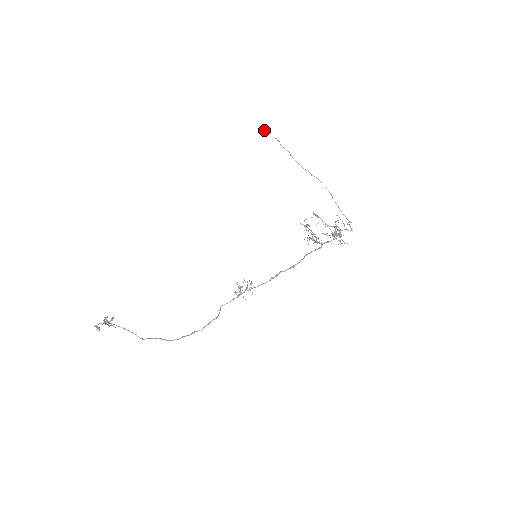
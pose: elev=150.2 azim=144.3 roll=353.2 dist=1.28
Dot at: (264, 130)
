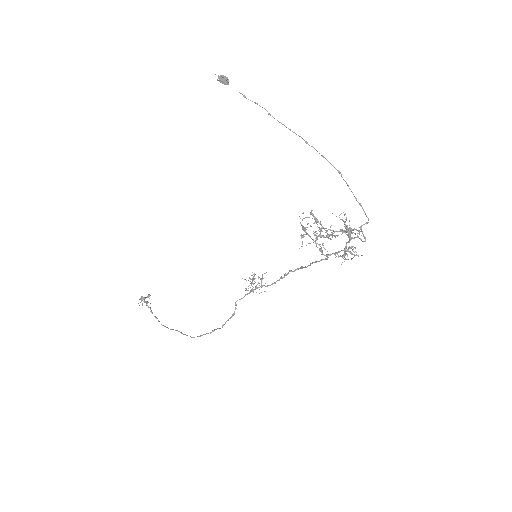
Dot at: (219, 81)
